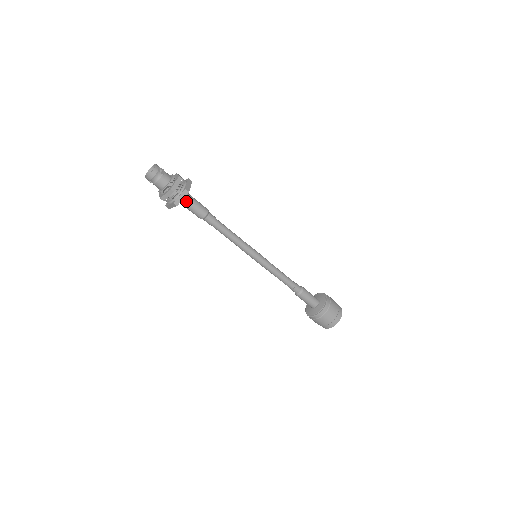
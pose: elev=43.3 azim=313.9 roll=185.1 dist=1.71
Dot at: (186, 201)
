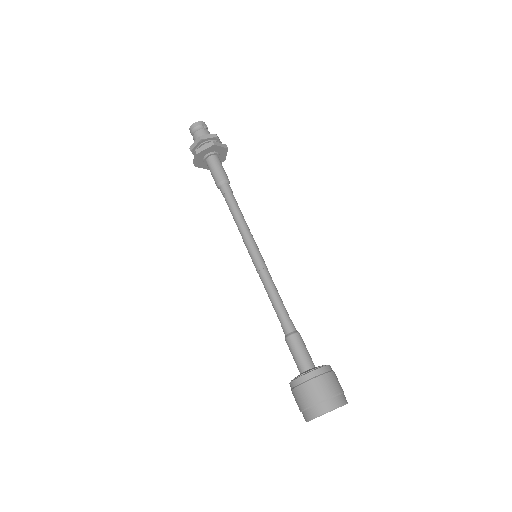
Dot at: (211, 160)
